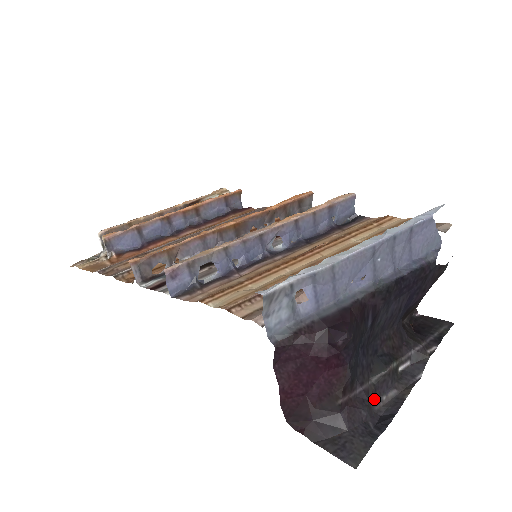
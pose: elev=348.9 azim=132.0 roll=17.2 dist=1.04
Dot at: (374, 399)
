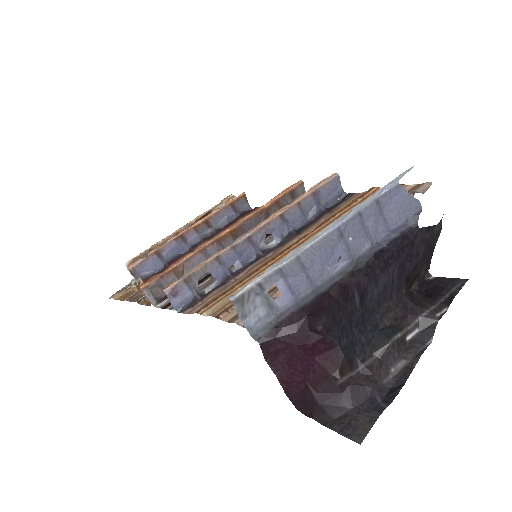
Dot at: (381, 373)
